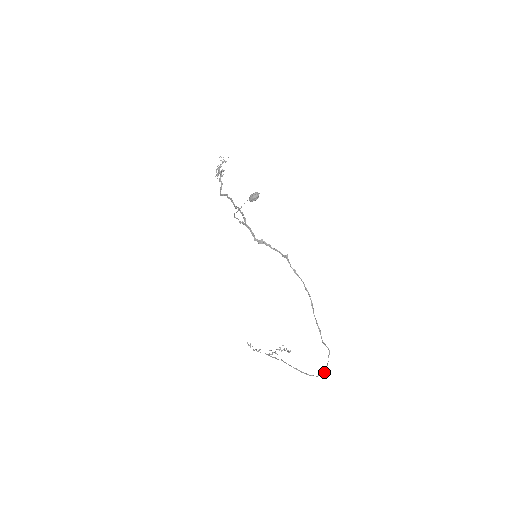
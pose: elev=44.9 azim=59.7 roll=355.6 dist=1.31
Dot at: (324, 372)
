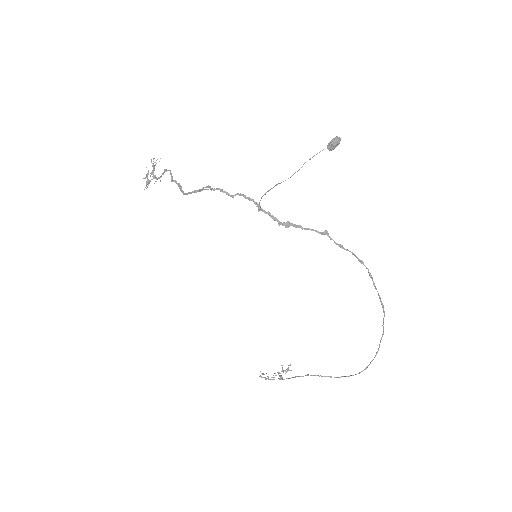
Dot at: (370, 363)
